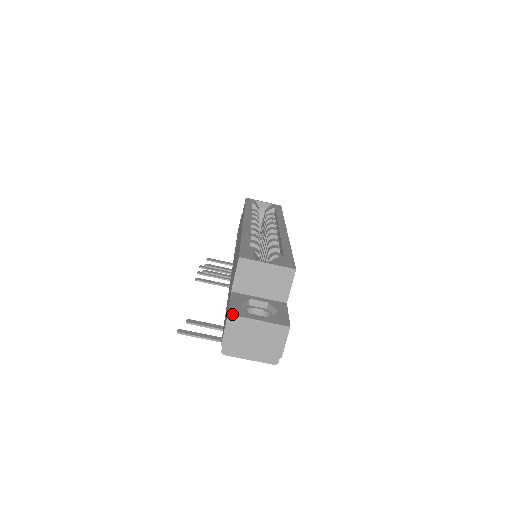
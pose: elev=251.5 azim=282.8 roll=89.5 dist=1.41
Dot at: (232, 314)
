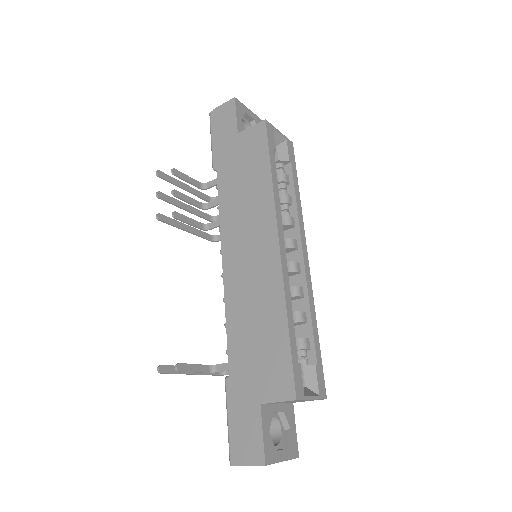
Dot at: (268, 464)
